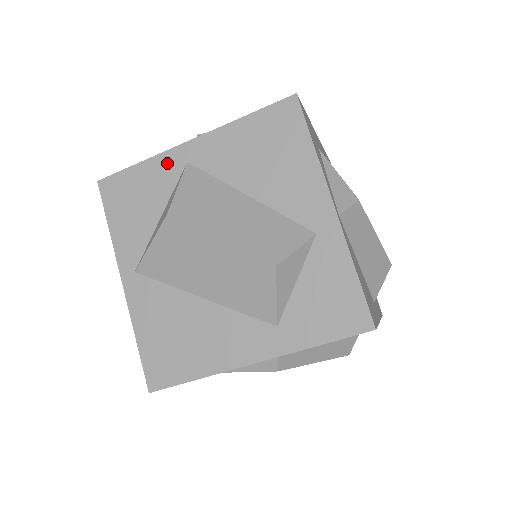
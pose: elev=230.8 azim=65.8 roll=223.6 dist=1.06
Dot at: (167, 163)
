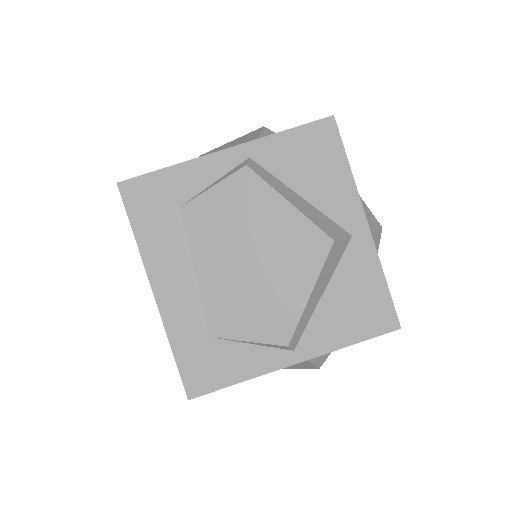
Dot at: occluded
